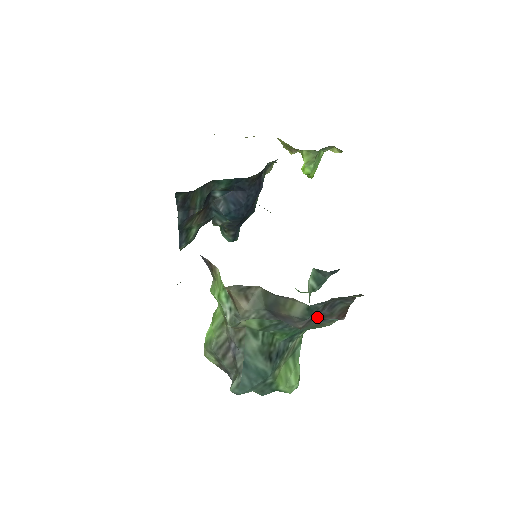
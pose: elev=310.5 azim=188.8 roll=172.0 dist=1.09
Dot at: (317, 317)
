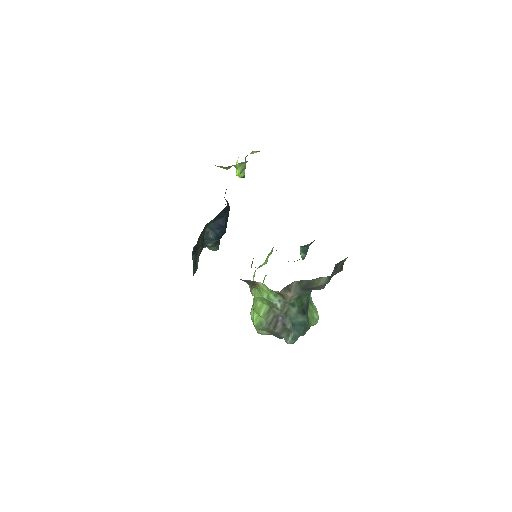
Dot at: occluded
